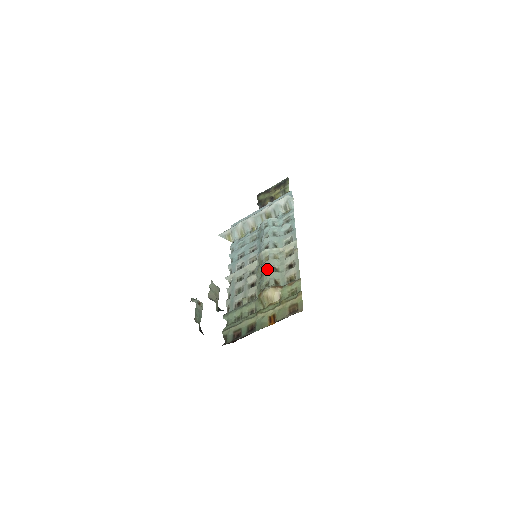
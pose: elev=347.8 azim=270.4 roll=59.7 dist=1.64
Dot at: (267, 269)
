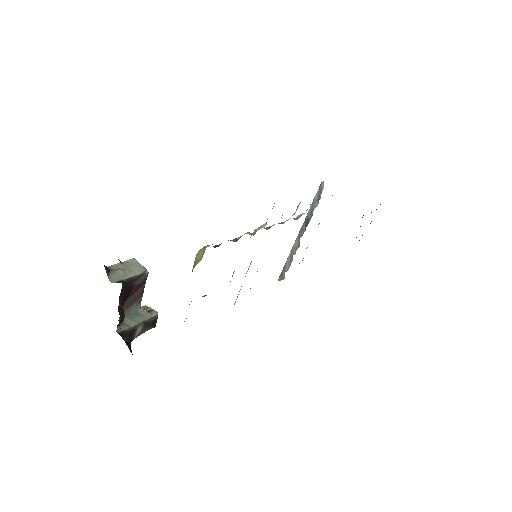
Dot at: occluded
